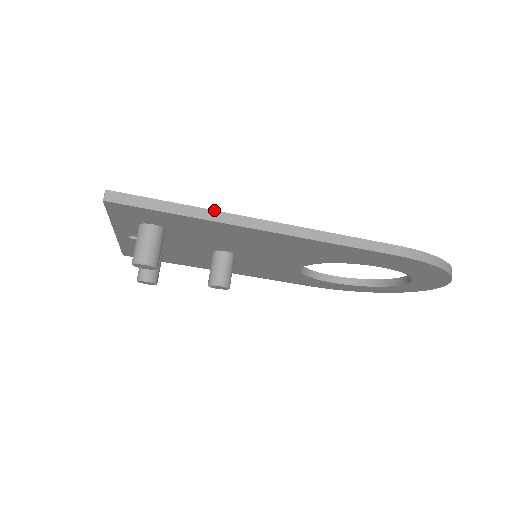
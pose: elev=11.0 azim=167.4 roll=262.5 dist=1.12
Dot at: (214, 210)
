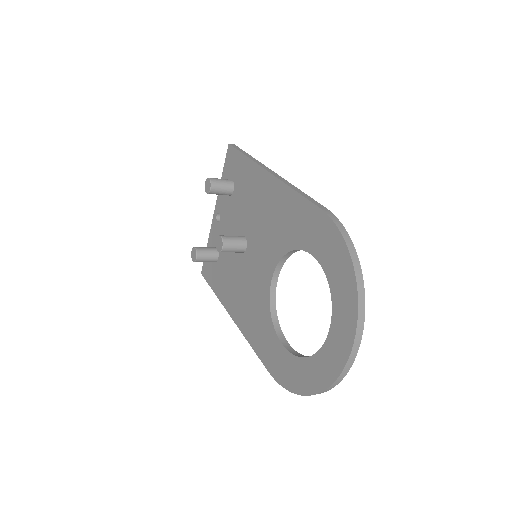
Dot at: (260, 162)
